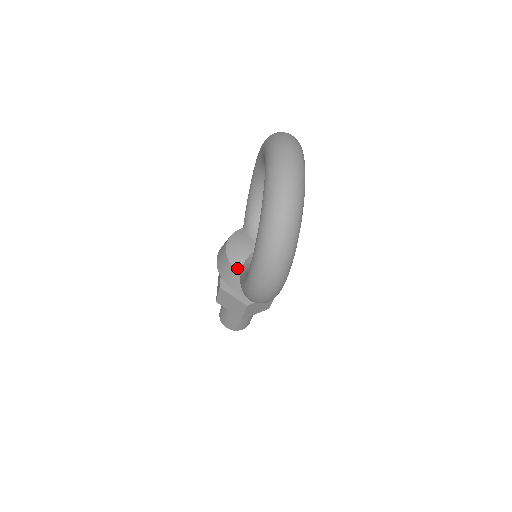
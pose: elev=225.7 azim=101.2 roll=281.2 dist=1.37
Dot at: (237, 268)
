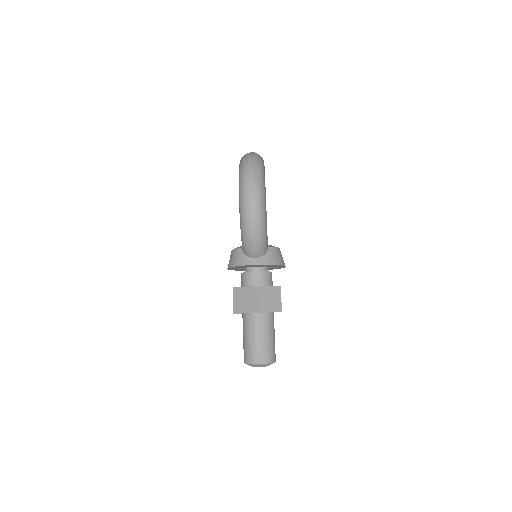
Dot at: (240, 247)
